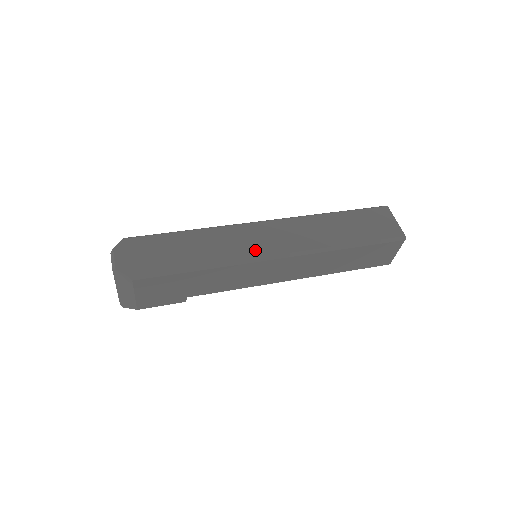
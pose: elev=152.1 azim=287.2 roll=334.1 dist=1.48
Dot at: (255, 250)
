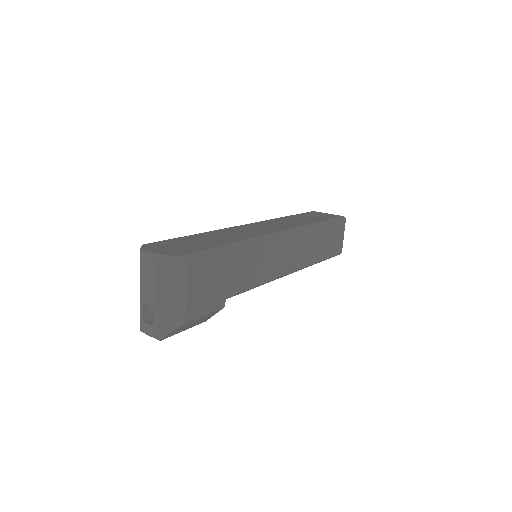
Dot at: (263, 232)
